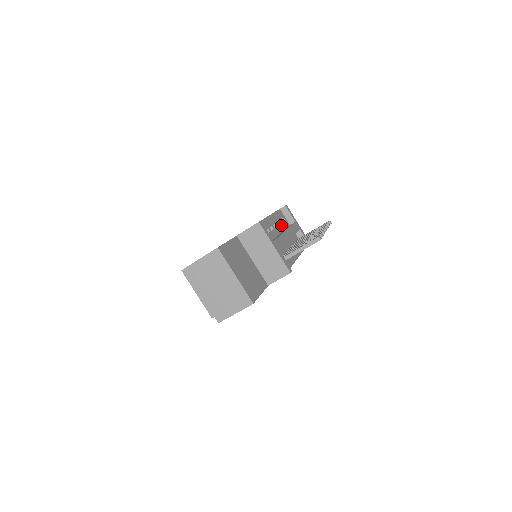
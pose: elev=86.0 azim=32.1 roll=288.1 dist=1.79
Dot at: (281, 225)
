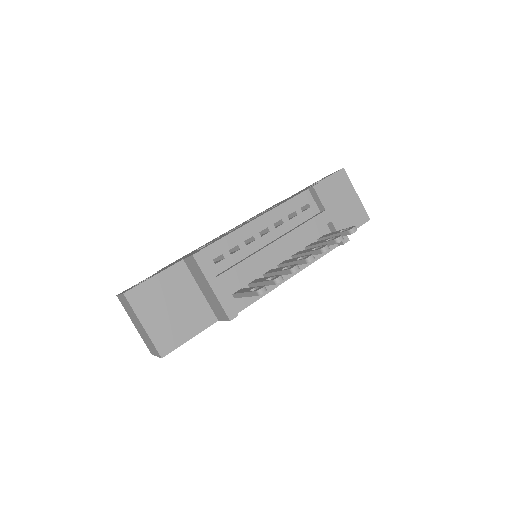
Dot at: (288, 223)
